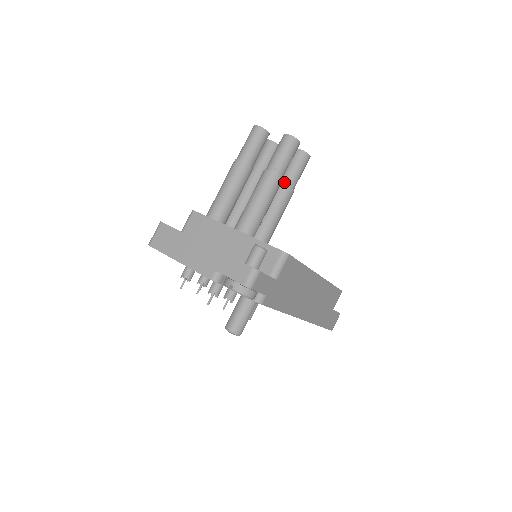
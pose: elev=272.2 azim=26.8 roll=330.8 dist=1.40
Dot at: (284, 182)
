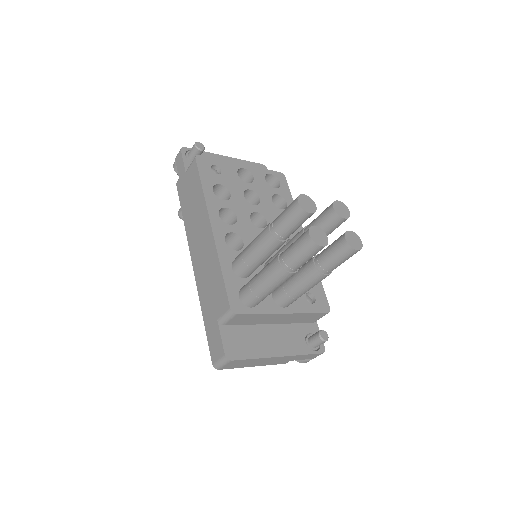
Dot at: occluded
